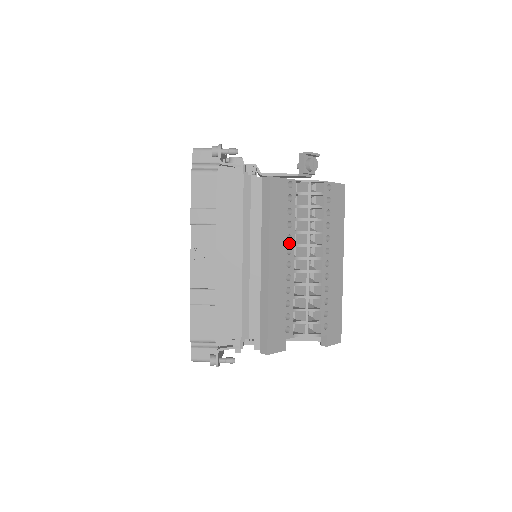
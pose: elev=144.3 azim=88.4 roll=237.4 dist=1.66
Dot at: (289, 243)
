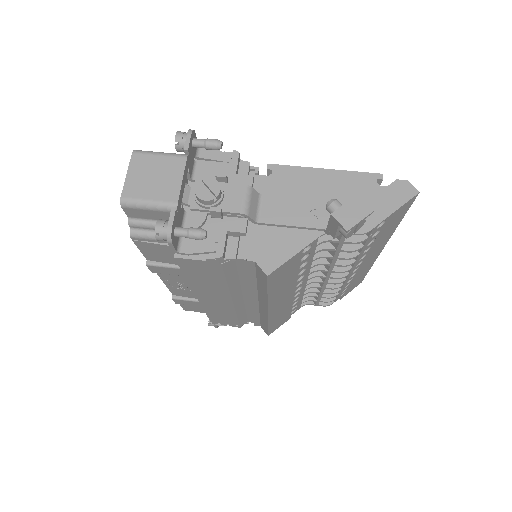
Dot at: (300, 280)
